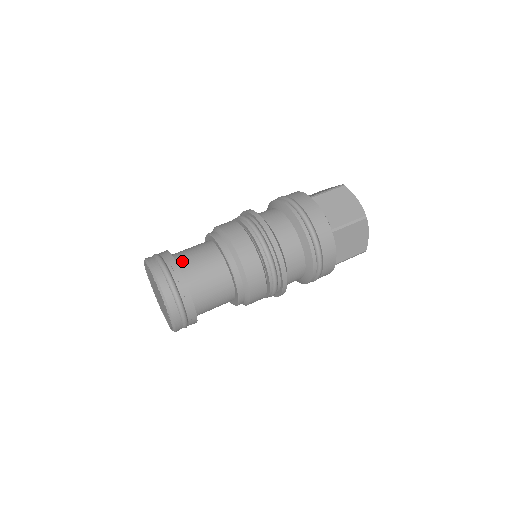
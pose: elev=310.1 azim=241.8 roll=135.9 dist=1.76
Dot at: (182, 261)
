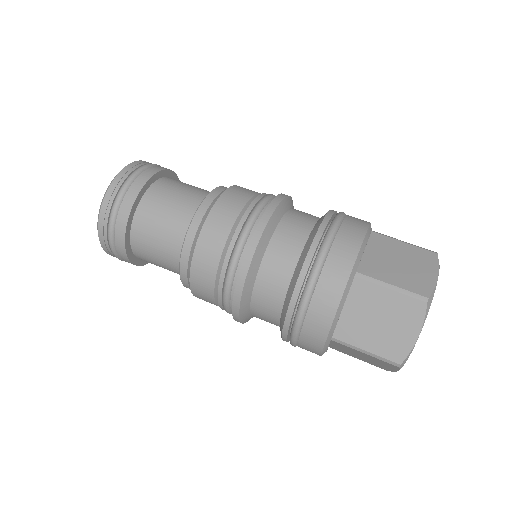
Dot at: (144, 211)
